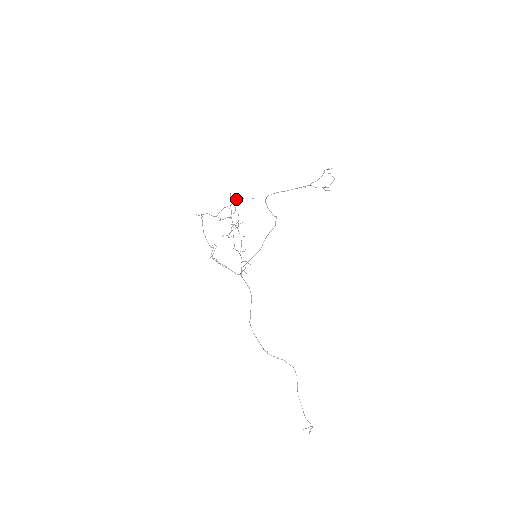
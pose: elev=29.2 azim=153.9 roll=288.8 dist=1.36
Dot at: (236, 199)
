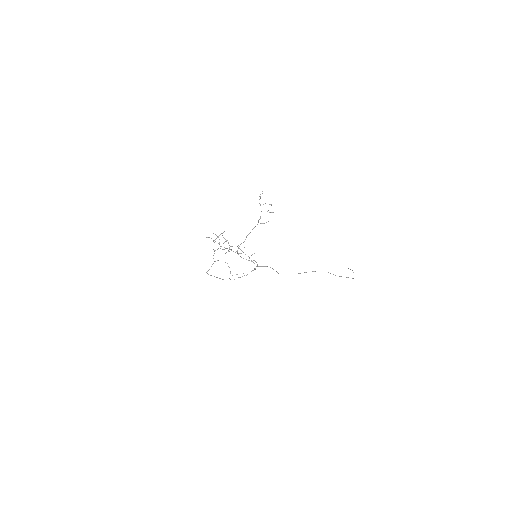
Dot at: (214, 240)
